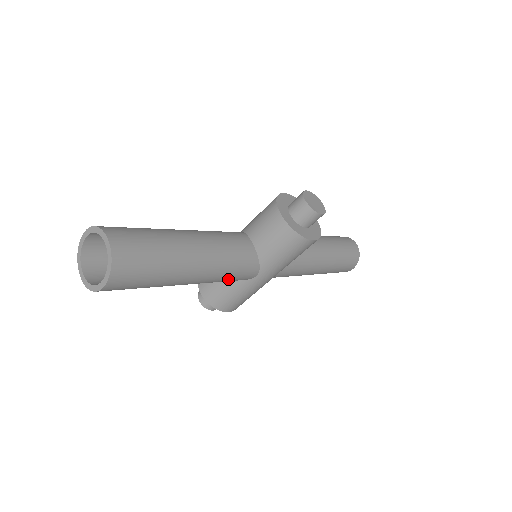
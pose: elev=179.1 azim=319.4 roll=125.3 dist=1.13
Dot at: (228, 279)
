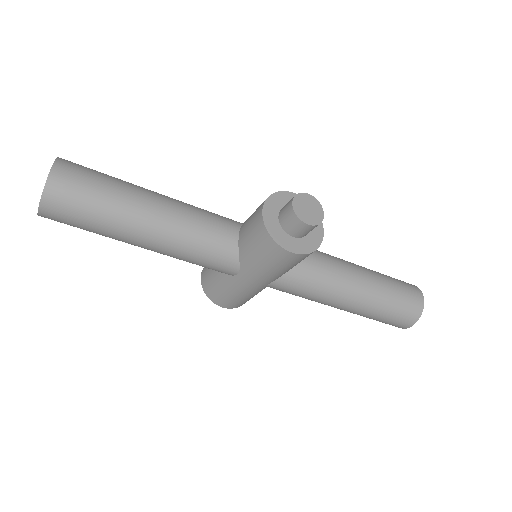
Dot at: (197, 263)
